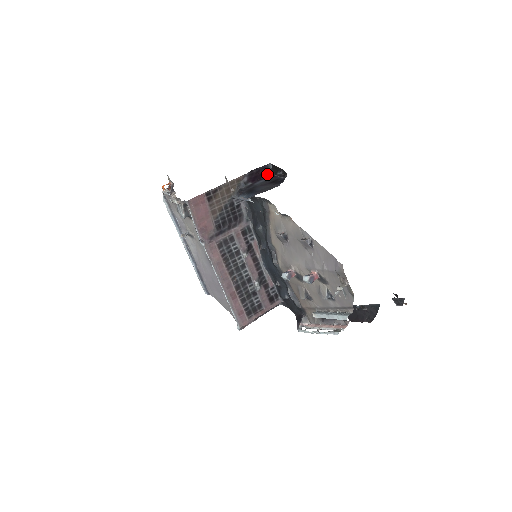
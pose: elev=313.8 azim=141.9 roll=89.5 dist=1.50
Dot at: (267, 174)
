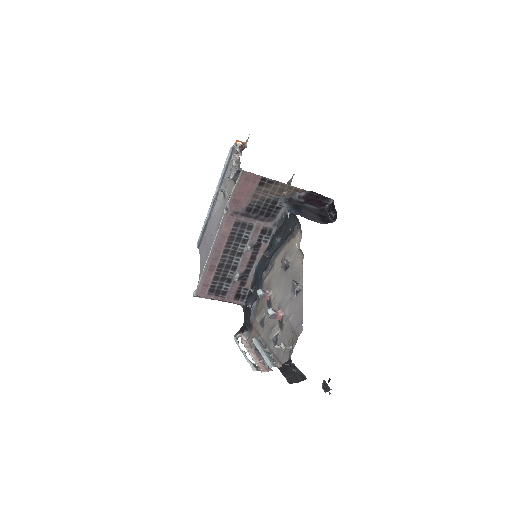
Dot at: (323, 205)
